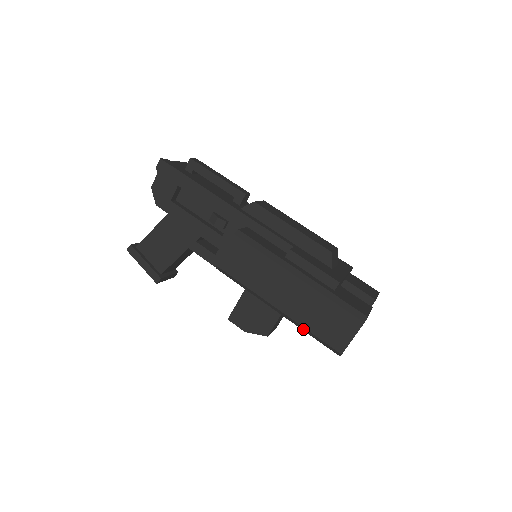
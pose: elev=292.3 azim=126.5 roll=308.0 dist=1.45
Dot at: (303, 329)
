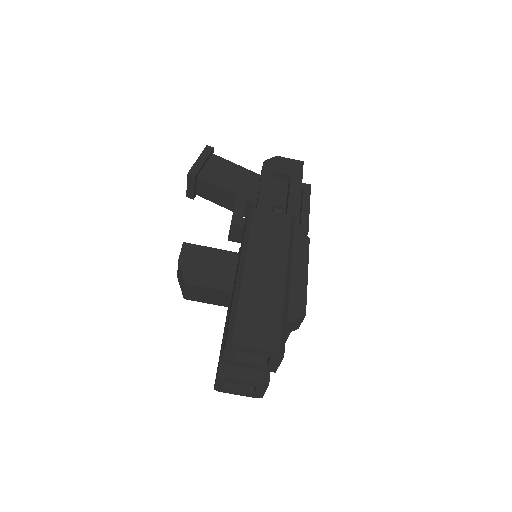
Dot at: (235, 300)
